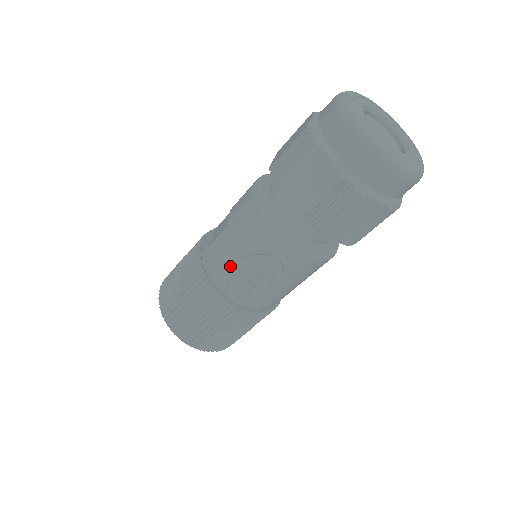
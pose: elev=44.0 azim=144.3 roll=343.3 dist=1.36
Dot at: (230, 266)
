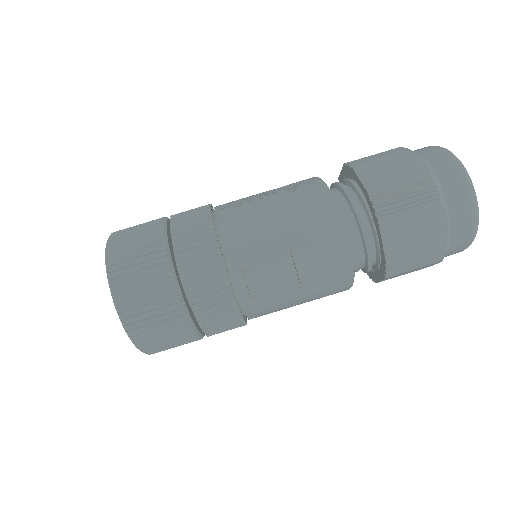
Dot at: occluded
